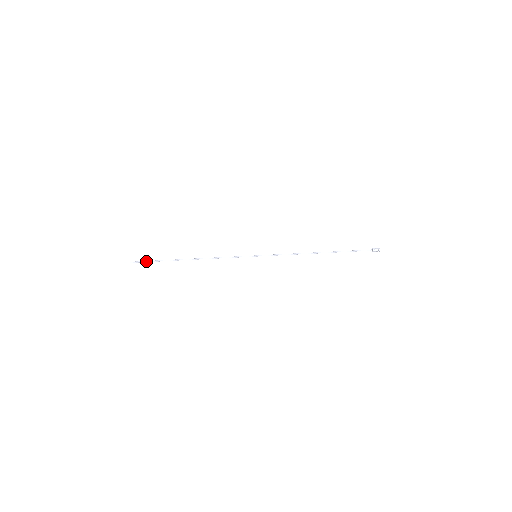
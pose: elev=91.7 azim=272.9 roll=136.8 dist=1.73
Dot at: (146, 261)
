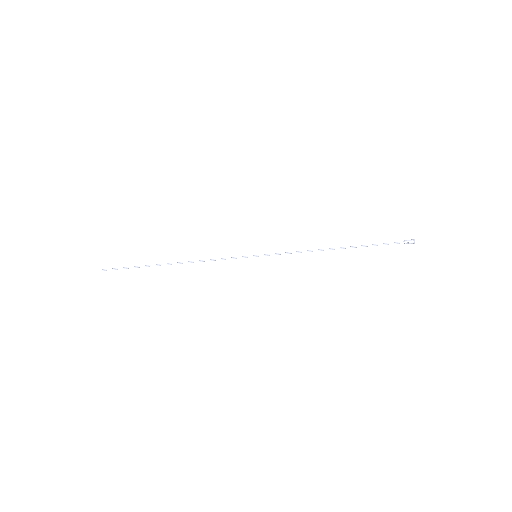
Dot at: occluded
